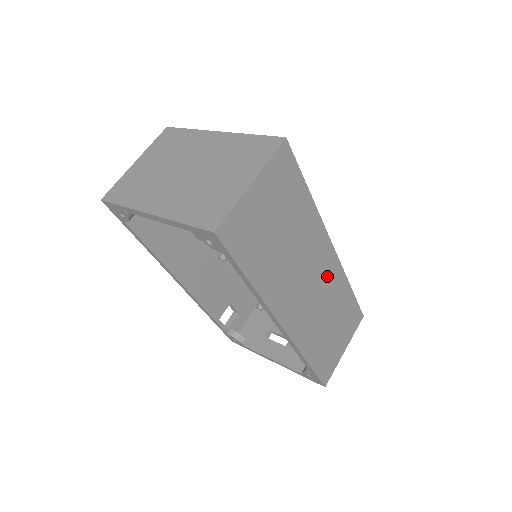
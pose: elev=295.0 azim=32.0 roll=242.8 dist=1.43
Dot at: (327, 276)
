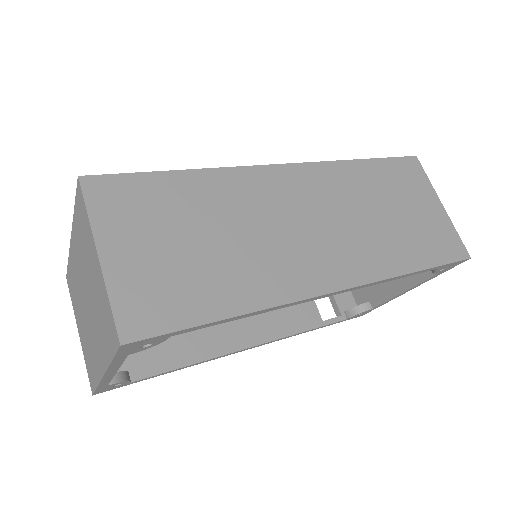
Dot at: (317, 191)
